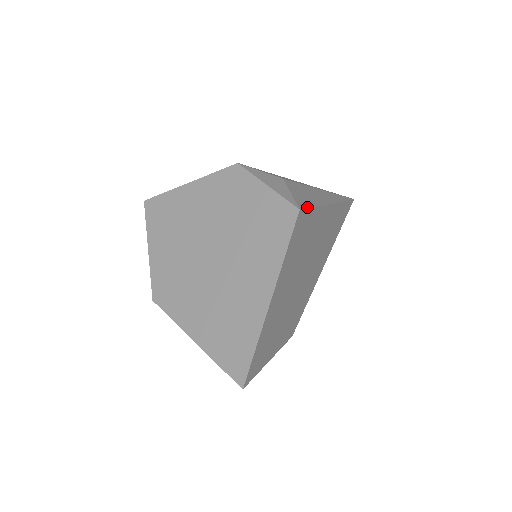
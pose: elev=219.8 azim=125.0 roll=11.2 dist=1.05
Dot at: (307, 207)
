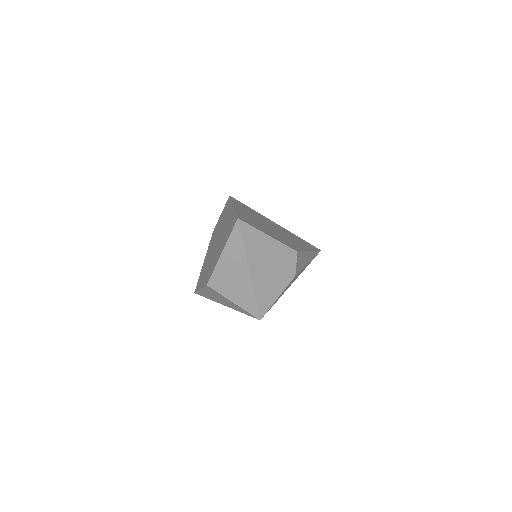
Dot at: (240, 202)
